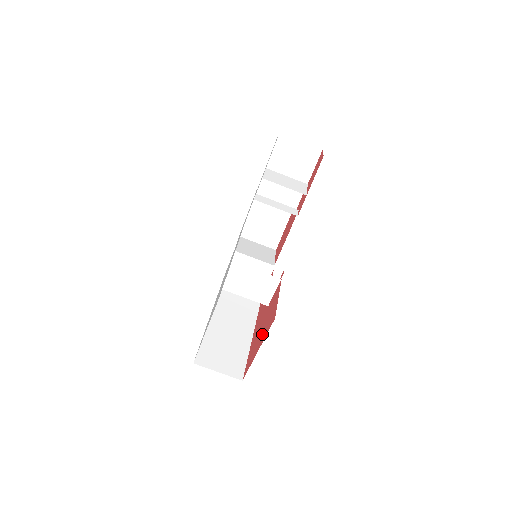
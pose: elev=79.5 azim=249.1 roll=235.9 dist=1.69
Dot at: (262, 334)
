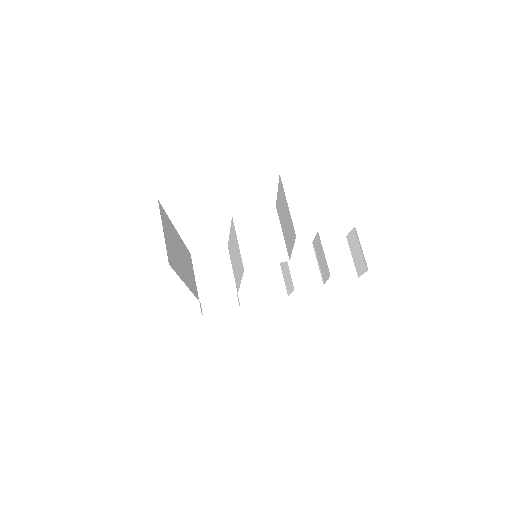
Dot at: occluded
